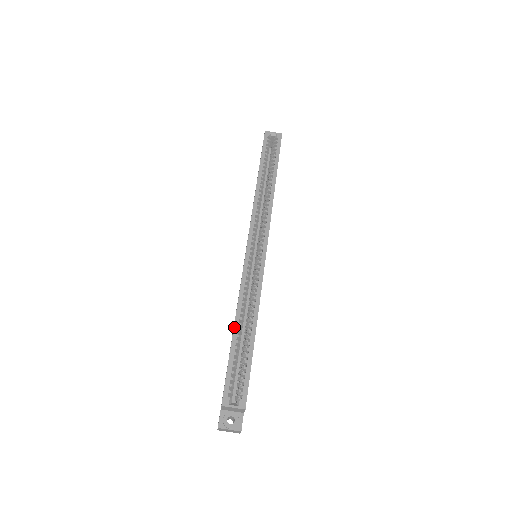
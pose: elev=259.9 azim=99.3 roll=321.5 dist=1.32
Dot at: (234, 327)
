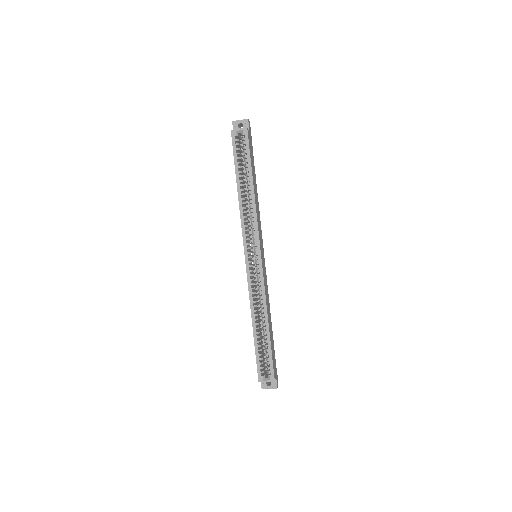
Dot at: (253, 327)
